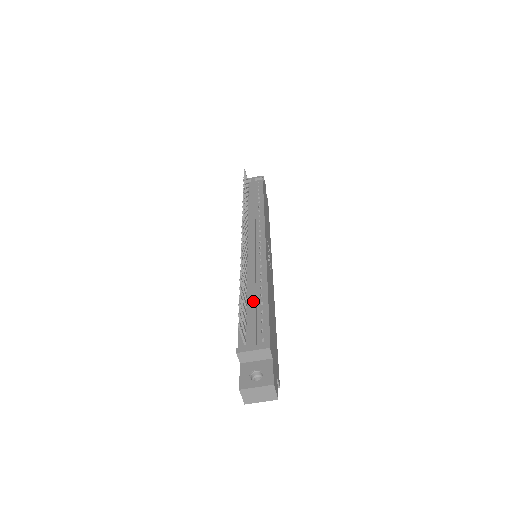
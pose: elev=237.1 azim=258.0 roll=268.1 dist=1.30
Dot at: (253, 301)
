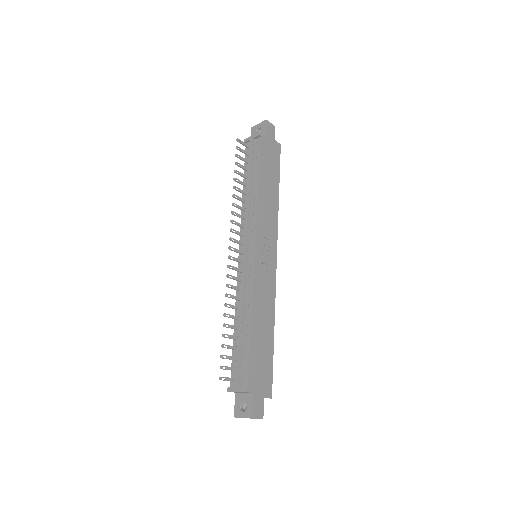
Dot at: (239, 337)
